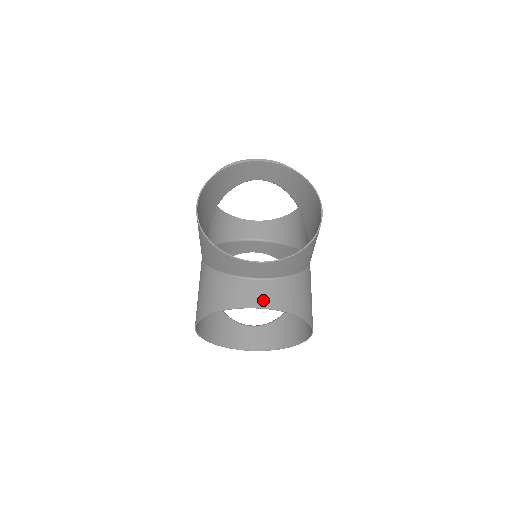
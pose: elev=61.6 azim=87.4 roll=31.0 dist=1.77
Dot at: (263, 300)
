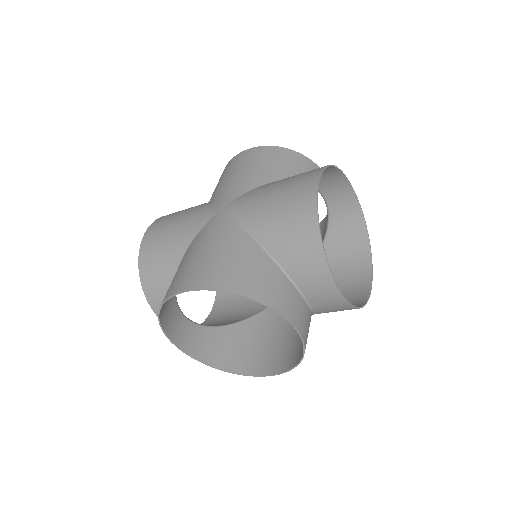
Dot at: (302, 326)
